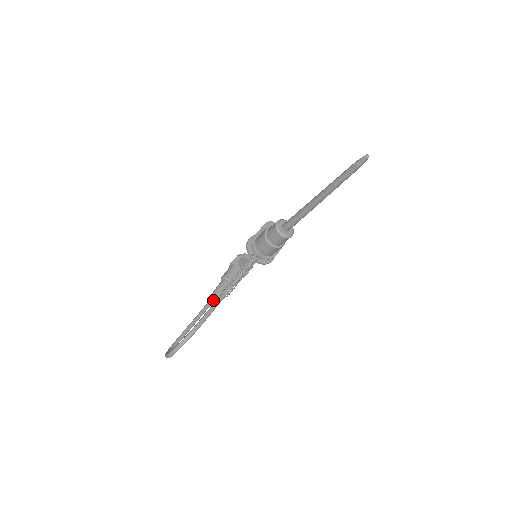
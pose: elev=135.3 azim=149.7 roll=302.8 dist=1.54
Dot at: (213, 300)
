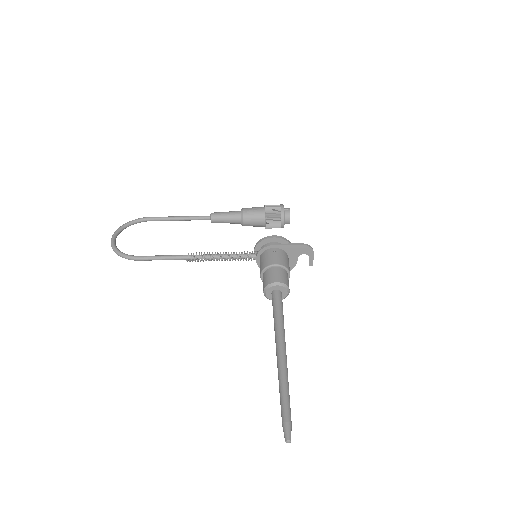
Dot at: (211, 221)
